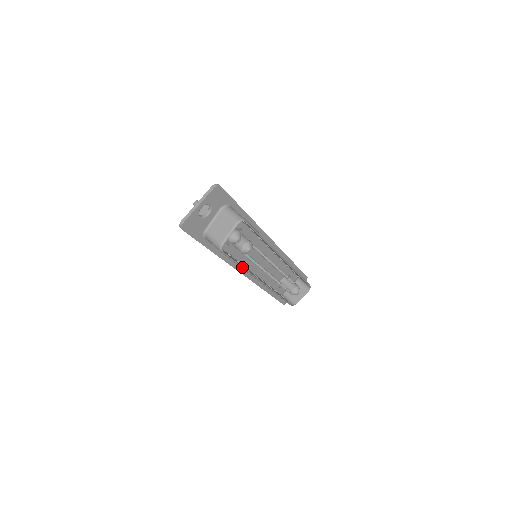
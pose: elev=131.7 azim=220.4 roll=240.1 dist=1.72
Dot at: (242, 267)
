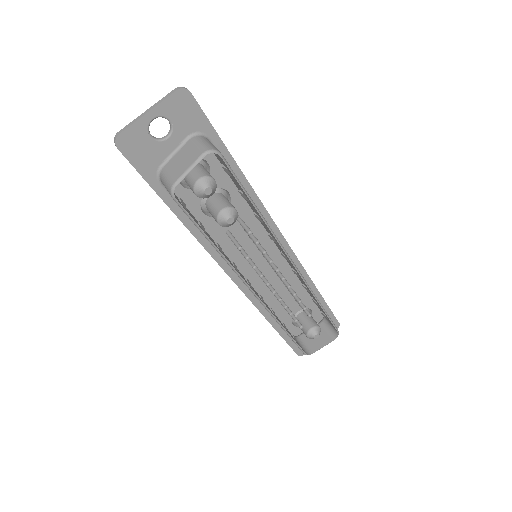
Dot at: (215, 246)
